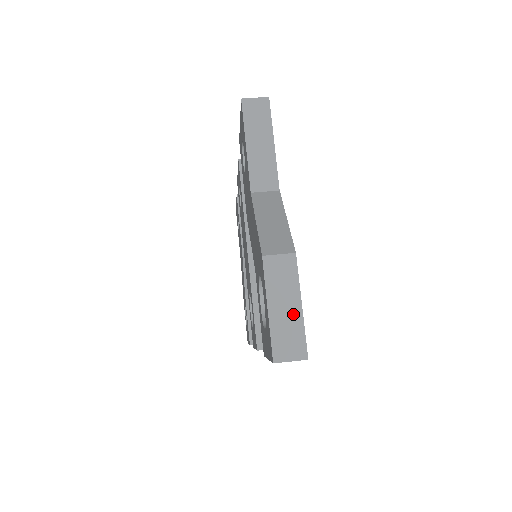
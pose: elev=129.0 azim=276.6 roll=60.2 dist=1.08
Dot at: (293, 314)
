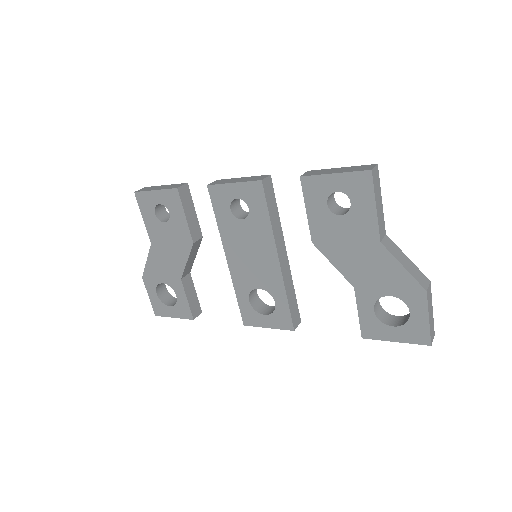
Dot at: (432, 315)
